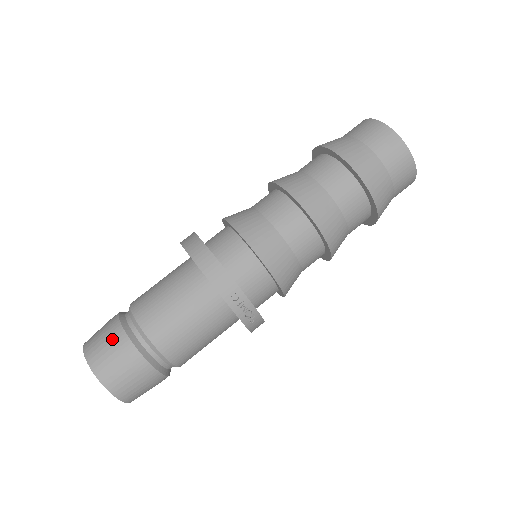
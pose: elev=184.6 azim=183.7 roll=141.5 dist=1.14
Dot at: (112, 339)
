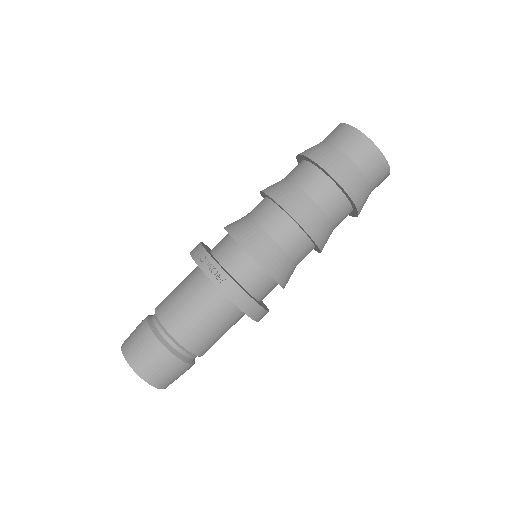
Dot at: occluded
